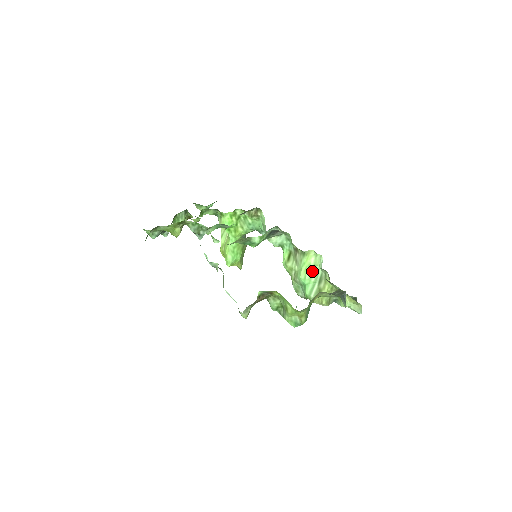
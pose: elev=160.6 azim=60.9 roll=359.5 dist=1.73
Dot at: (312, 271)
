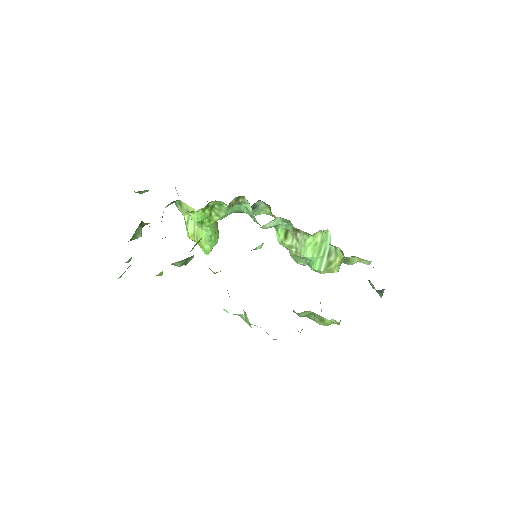
Dot at: (319, 248)
